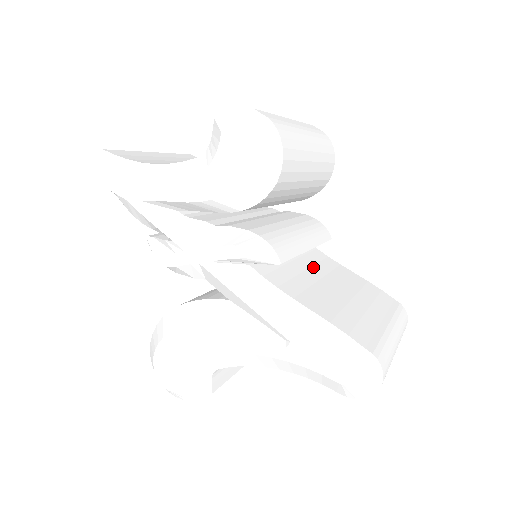
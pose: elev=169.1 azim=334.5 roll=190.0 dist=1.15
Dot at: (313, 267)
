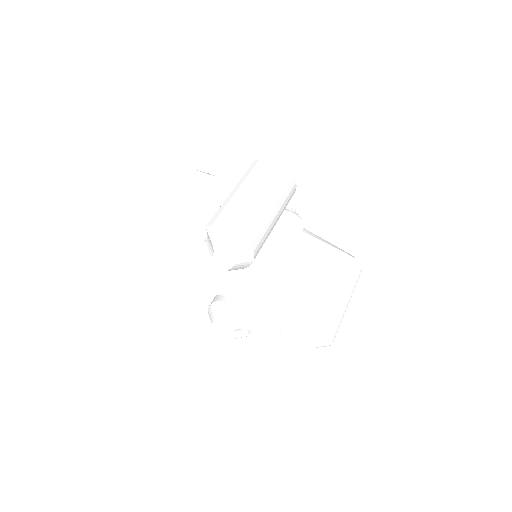
Dot at: (293, 258)
